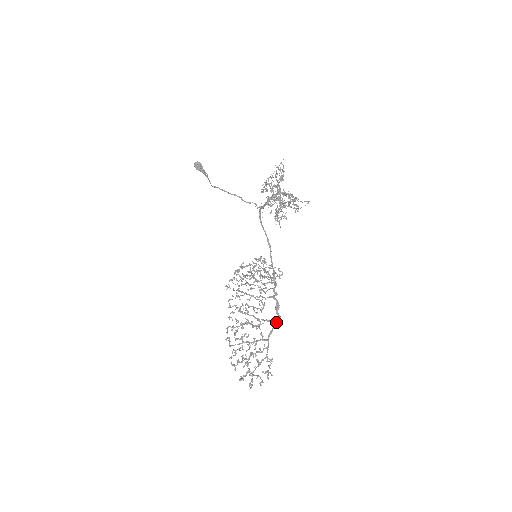
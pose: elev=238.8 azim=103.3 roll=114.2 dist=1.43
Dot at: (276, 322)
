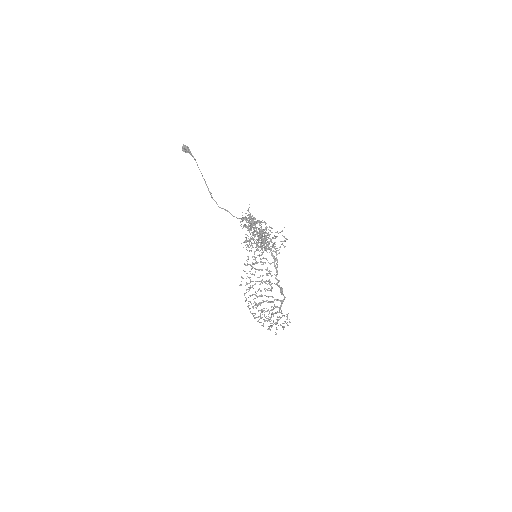
Dot at: (283, 300)
